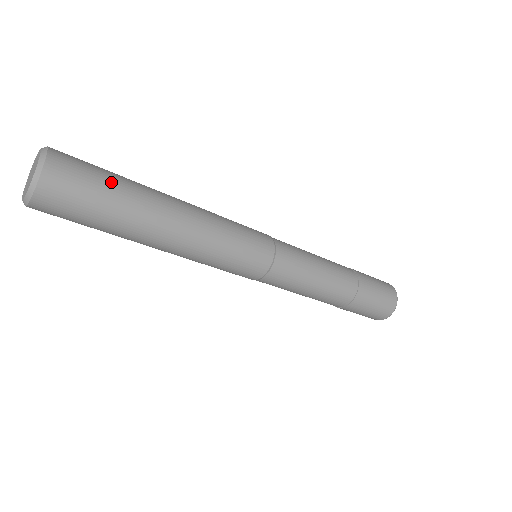
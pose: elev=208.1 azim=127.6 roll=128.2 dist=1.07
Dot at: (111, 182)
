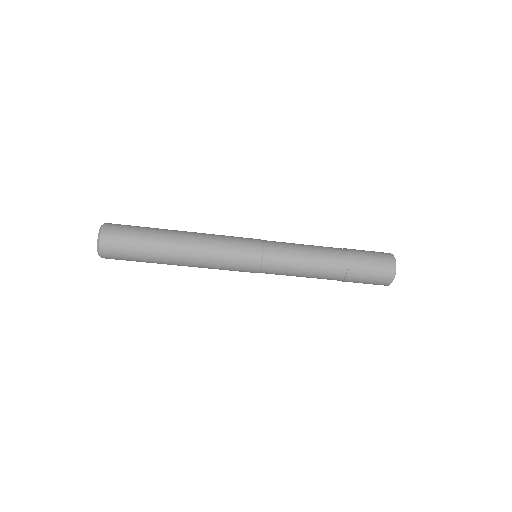
Dot at: (138, 240)
